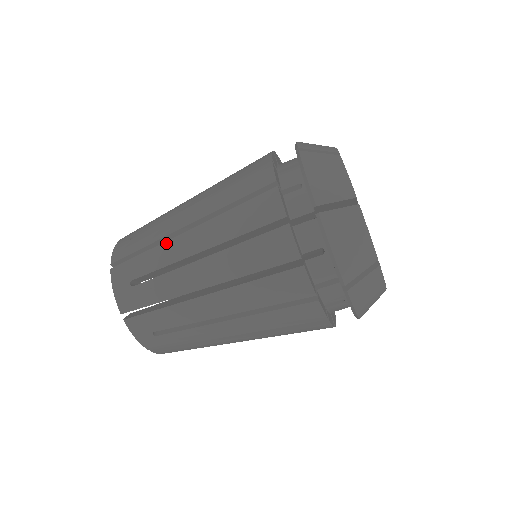
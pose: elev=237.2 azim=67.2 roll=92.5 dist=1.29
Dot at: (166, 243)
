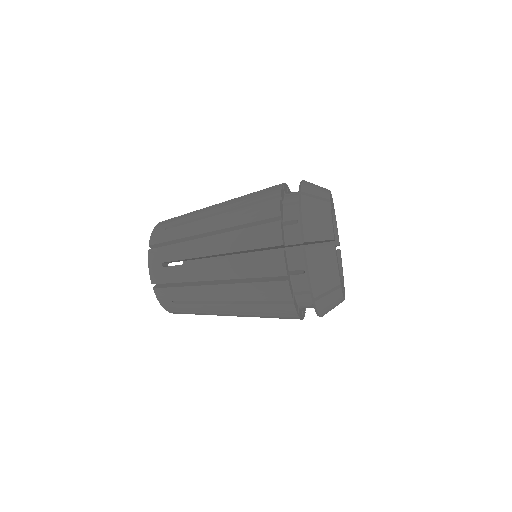
Dot at: (199, 287)
